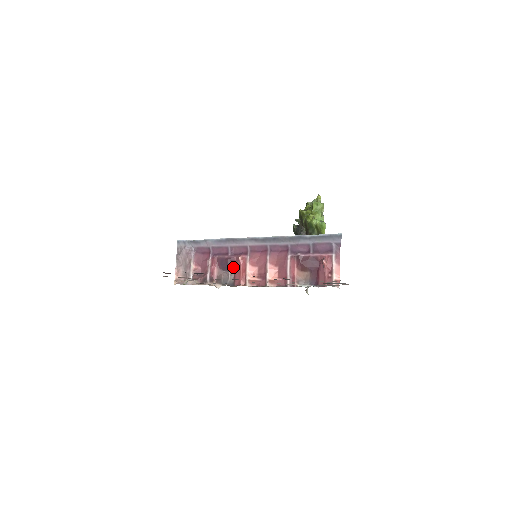
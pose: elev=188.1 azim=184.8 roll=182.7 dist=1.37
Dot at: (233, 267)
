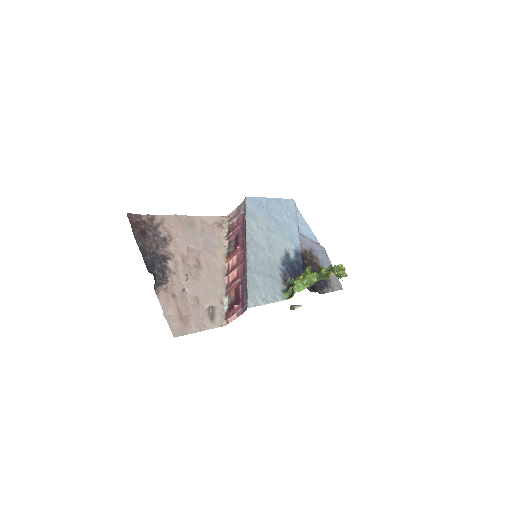
Dot at: (236, 246)
